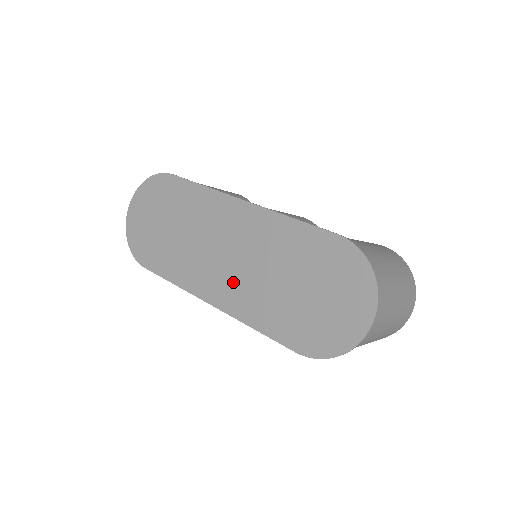
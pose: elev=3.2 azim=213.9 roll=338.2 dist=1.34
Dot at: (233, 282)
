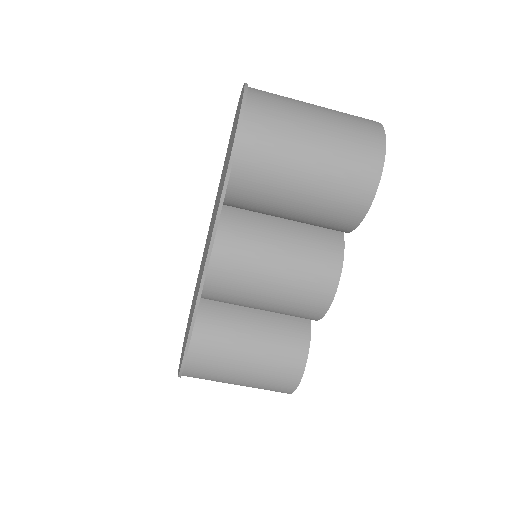
Dot at: occluded
